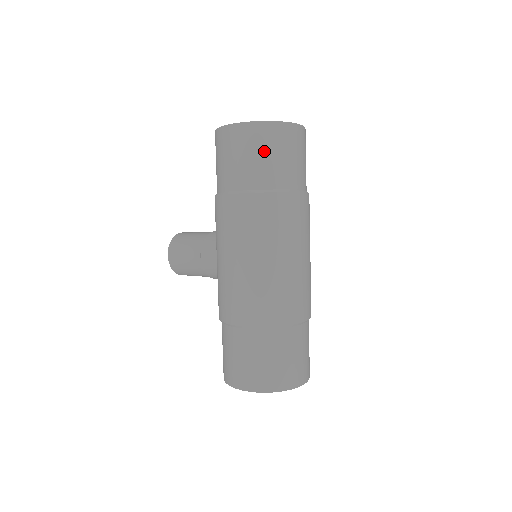
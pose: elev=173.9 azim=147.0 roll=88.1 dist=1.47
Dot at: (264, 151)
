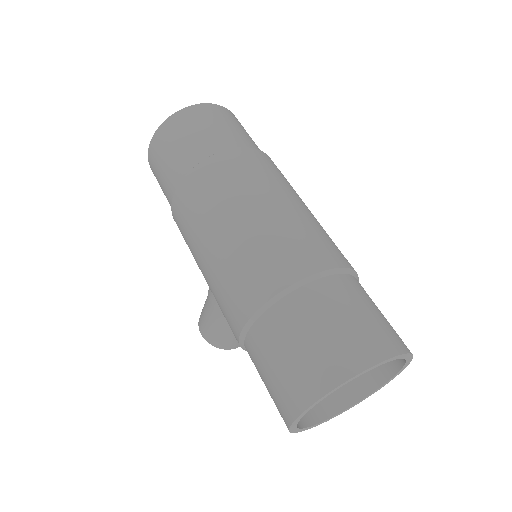
Dot at: (174, 143)
